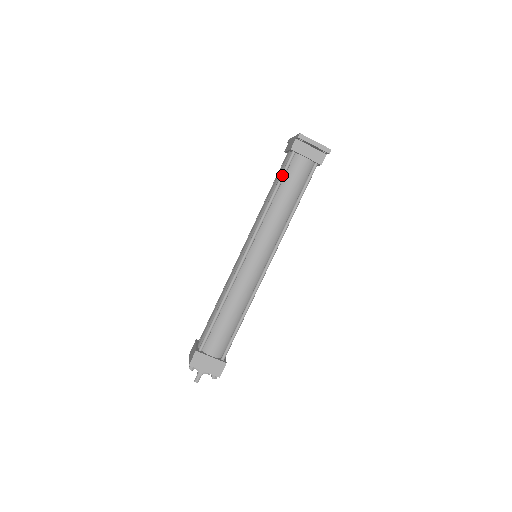
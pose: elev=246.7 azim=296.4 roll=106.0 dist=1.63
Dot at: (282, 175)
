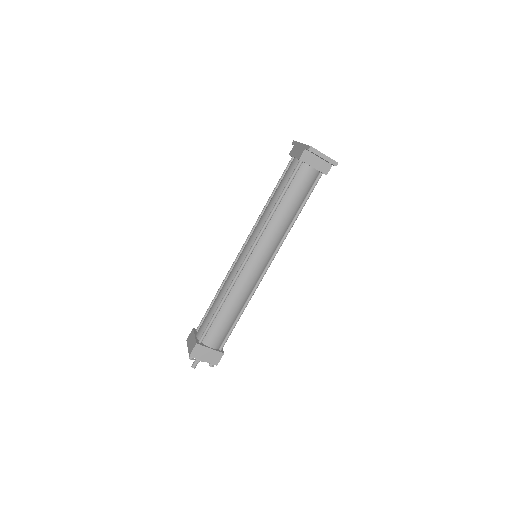
Dot at: (288, 183)
